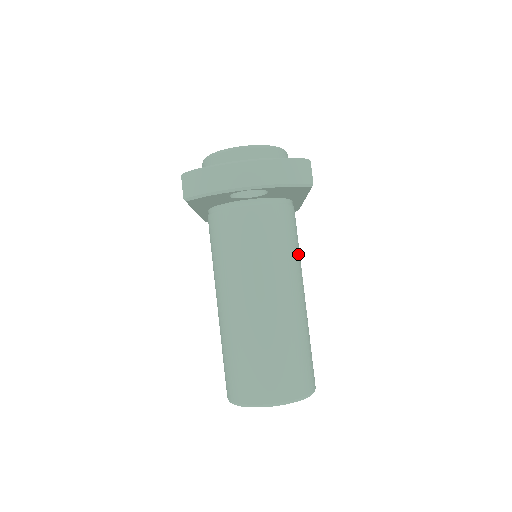
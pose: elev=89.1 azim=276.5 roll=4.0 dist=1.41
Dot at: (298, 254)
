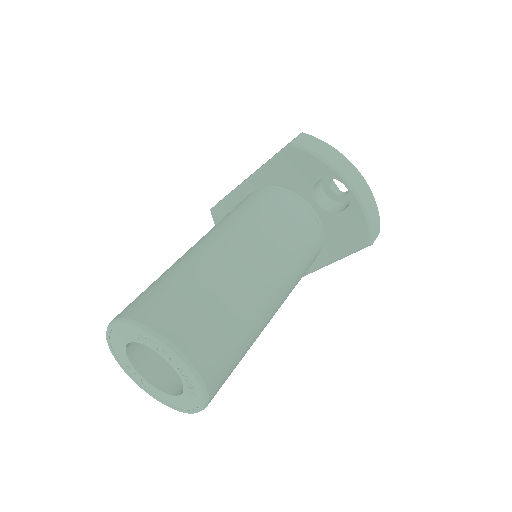
Dot at: occluded
